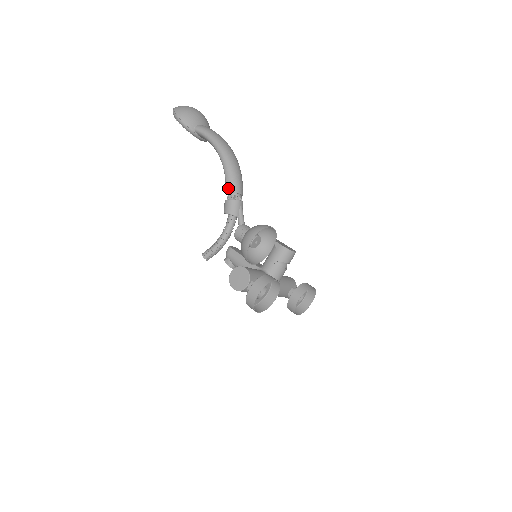
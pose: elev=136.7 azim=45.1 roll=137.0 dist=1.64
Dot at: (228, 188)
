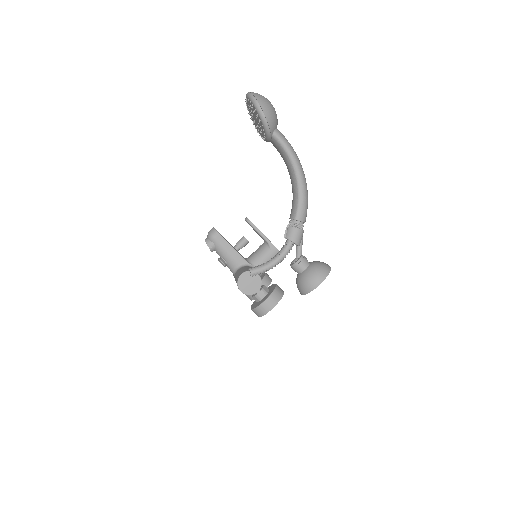
Dot at: (299, 216)
